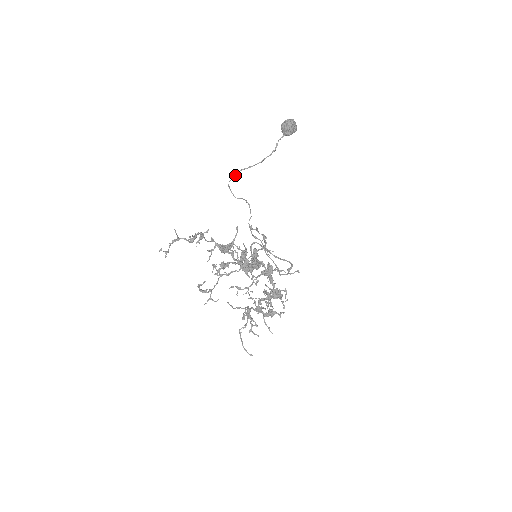
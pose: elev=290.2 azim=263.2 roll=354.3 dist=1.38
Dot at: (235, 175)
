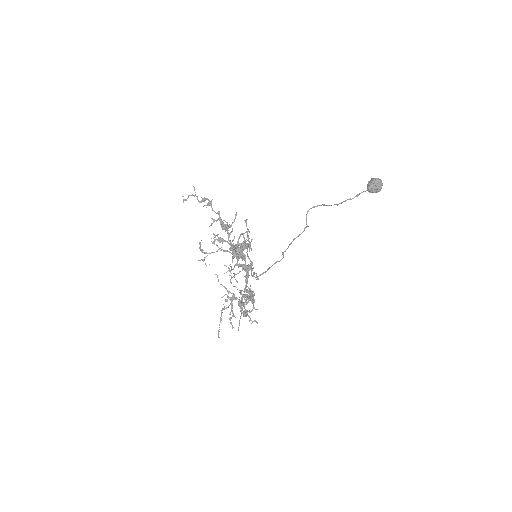
Dot at: (316, 206)
